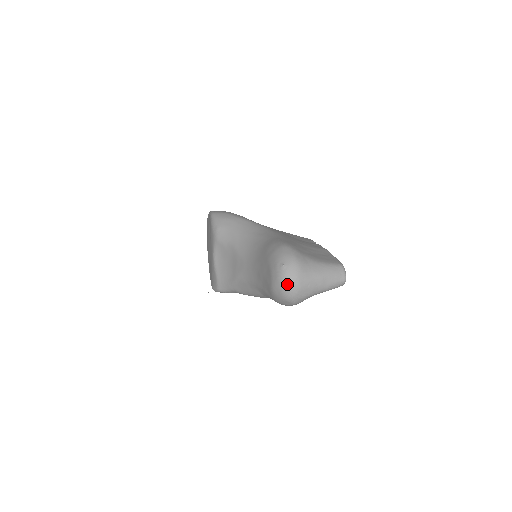
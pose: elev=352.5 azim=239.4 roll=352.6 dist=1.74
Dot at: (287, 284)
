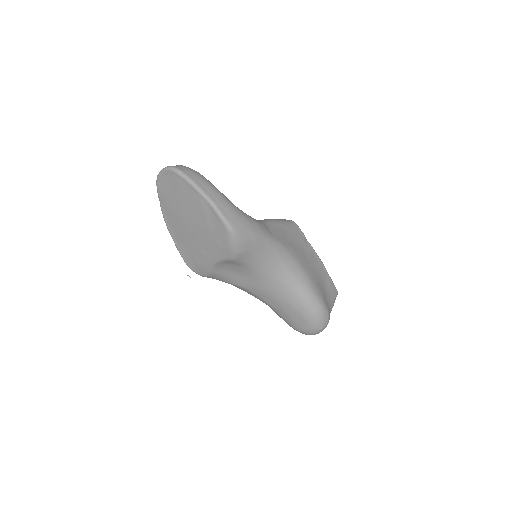
Dot at: occluded
